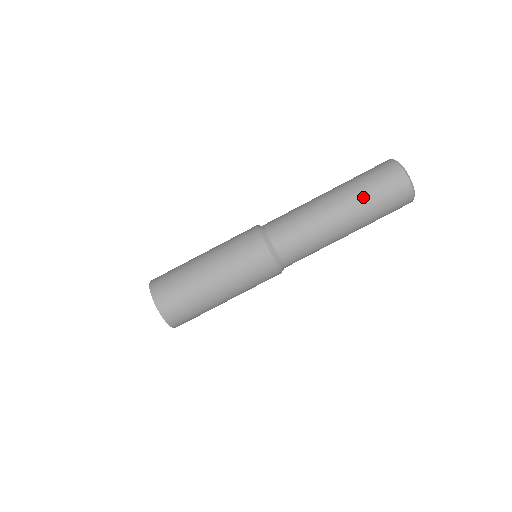
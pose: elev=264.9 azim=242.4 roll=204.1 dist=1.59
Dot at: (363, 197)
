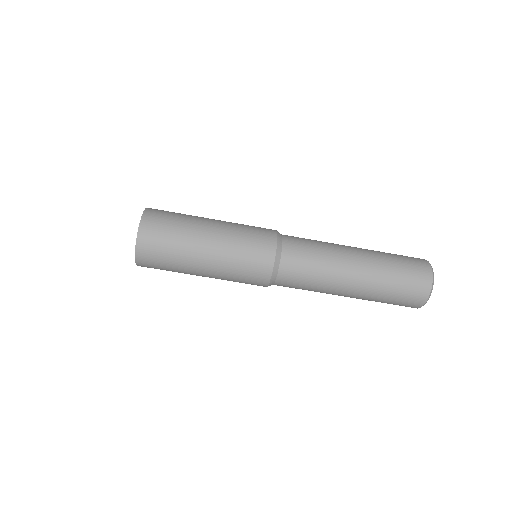
Dot at: (374, 300)
